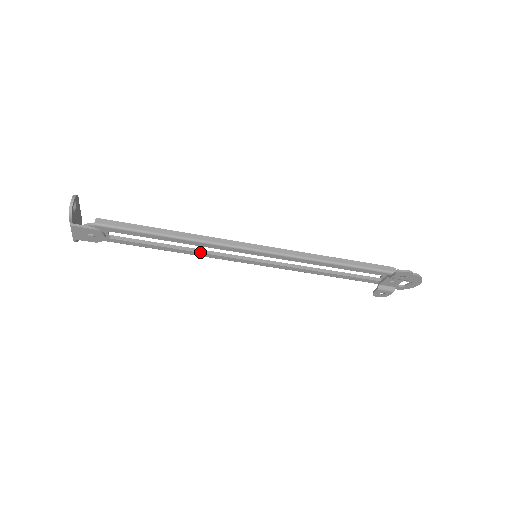
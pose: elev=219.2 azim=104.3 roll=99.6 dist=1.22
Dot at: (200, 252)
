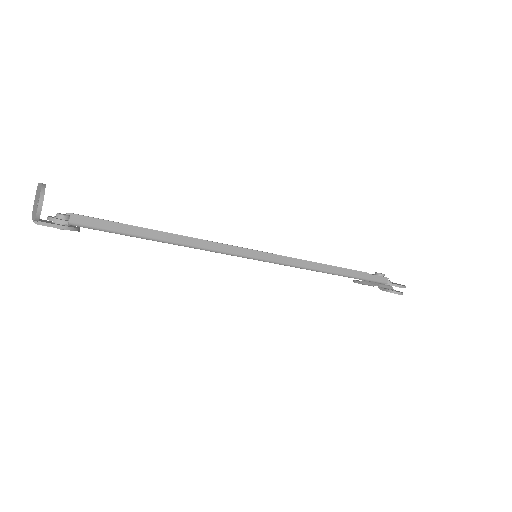
Dot at: occluded
